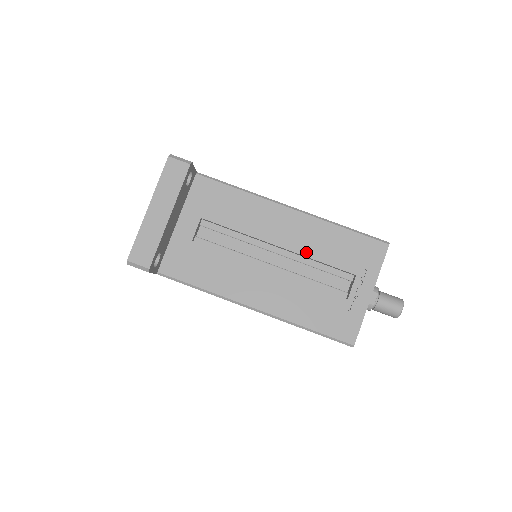
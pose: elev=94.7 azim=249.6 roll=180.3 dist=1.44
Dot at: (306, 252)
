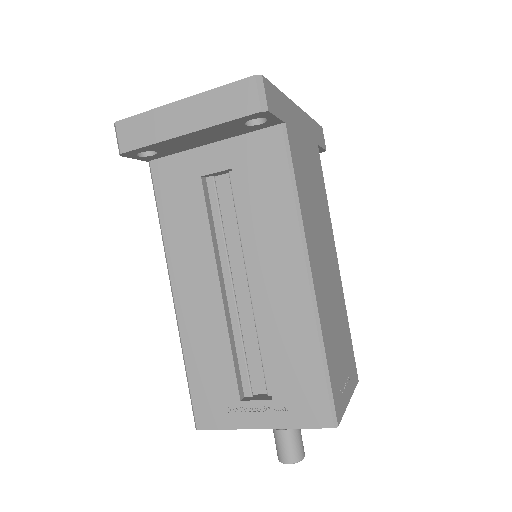
Dot at: (265, 323)
